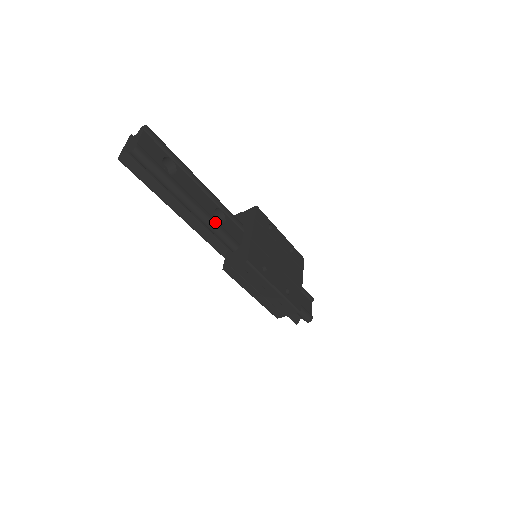
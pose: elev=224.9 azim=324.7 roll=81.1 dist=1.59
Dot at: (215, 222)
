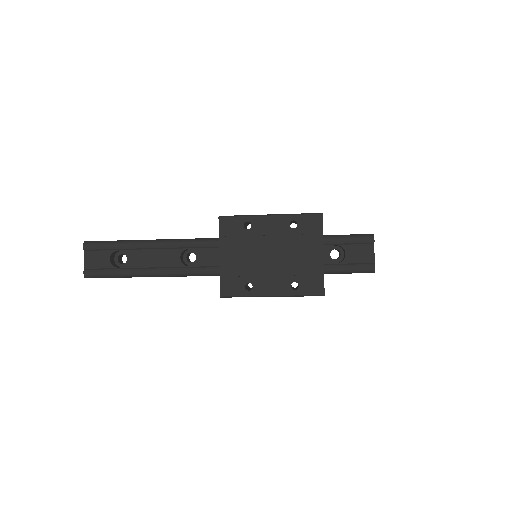
Dot at: (183, 271)
